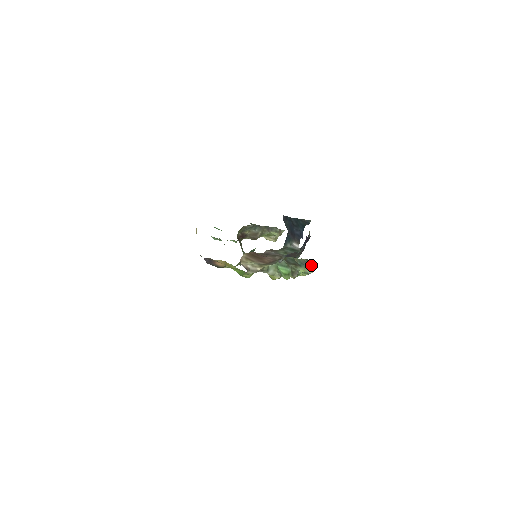
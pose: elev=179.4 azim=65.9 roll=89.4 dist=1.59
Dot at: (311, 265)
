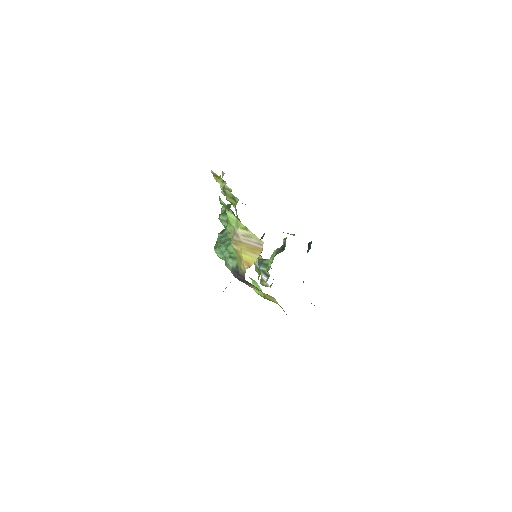
Dot at: occluded
